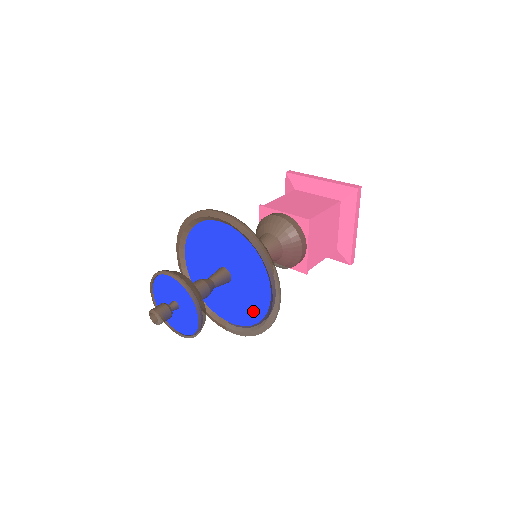
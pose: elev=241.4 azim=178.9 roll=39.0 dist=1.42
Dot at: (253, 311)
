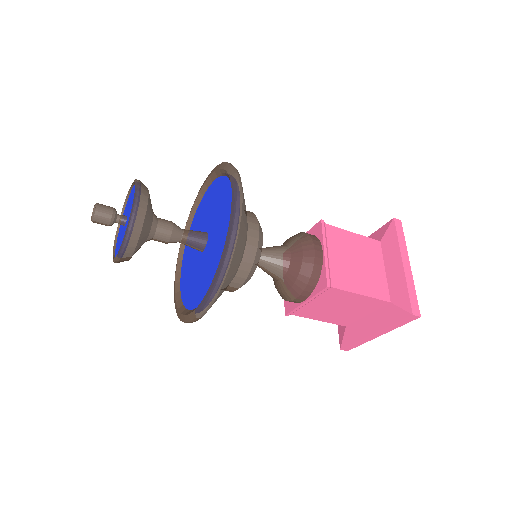
Dot at: (220, 251)
